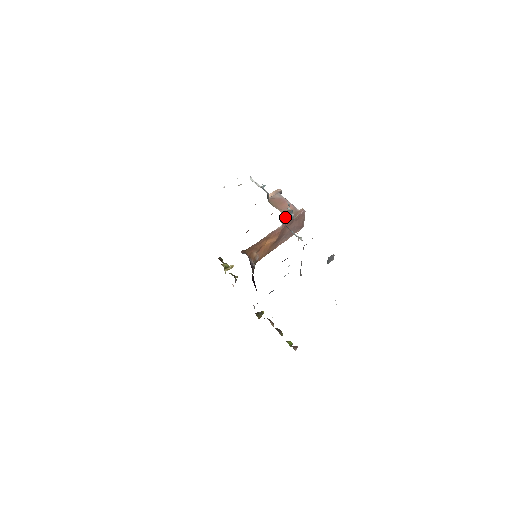
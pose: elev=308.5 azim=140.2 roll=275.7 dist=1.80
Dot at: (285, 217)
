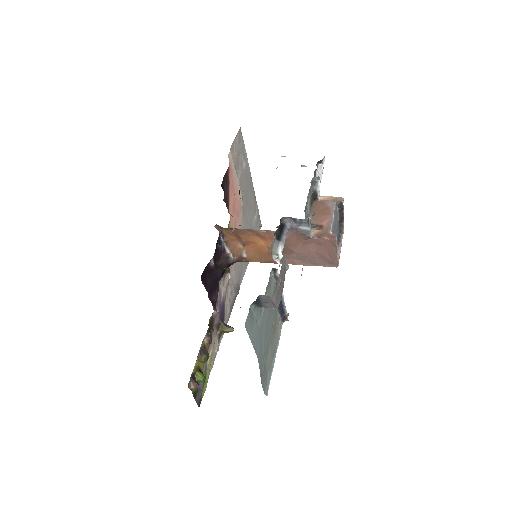
Dot at: (293, 223)
